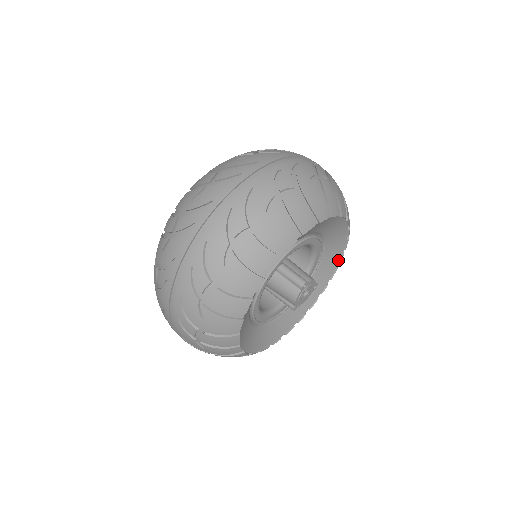
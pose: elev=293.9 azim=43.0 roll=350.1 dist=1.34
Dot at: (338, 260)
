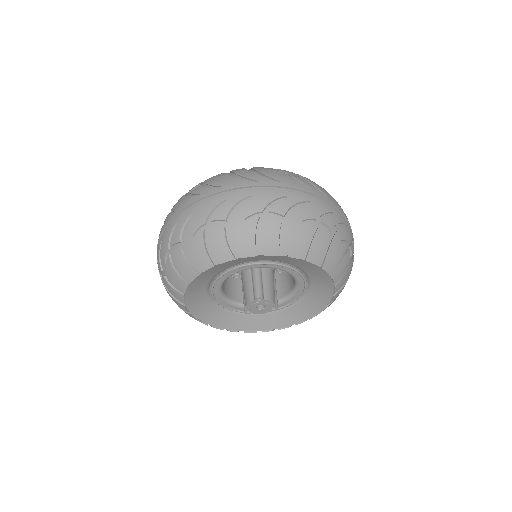
Dot at: (322, 307)
